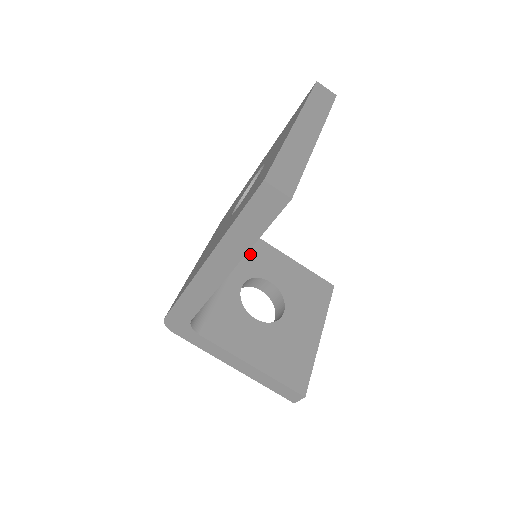
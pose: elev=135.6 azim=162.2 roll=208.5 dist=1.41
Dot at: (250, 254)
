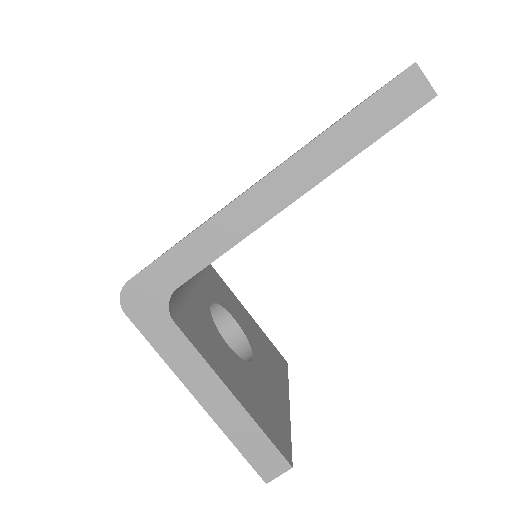
Dot at: (214, 282)
